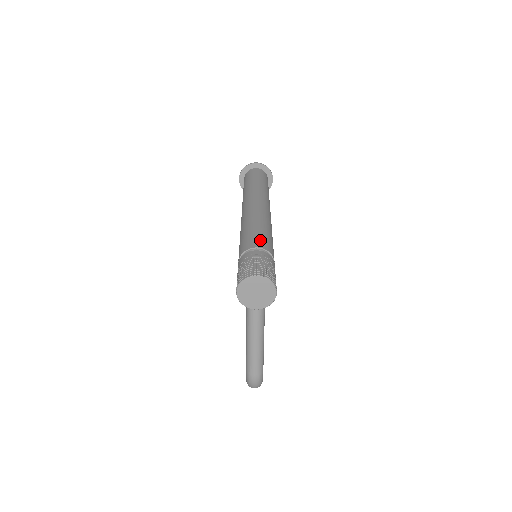
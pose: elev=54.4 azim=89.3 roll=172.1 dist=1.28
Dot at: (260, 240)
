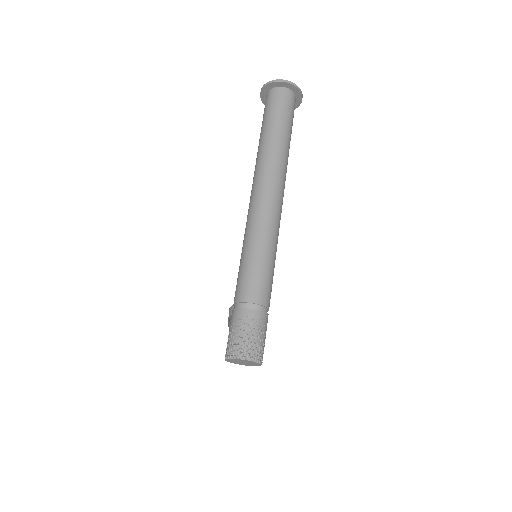
Dot at: (260, 287)
